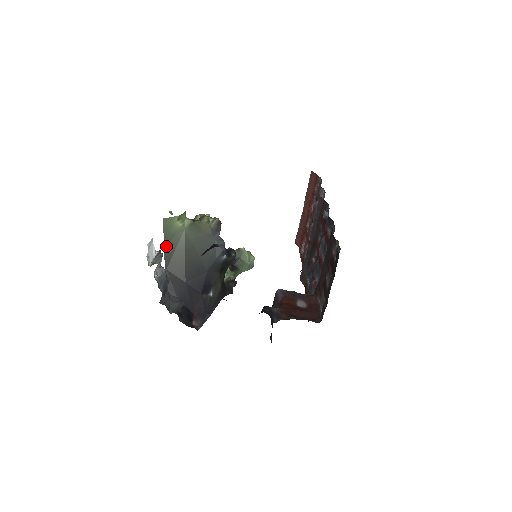
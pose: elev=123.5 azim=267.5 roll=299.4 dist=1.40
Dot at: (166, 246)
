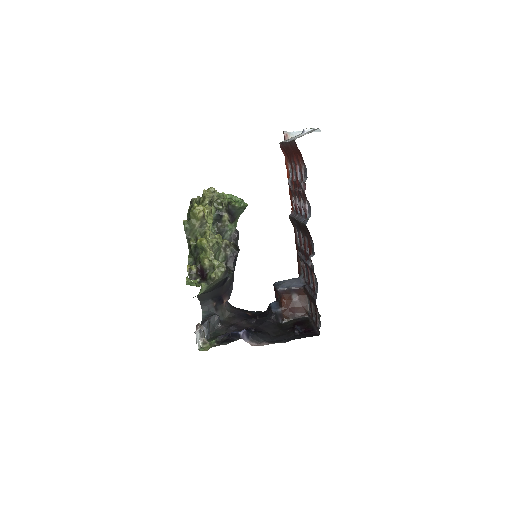
Dot at: occluded
